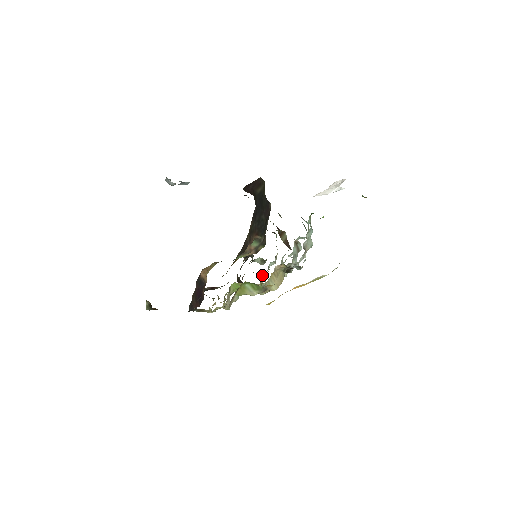
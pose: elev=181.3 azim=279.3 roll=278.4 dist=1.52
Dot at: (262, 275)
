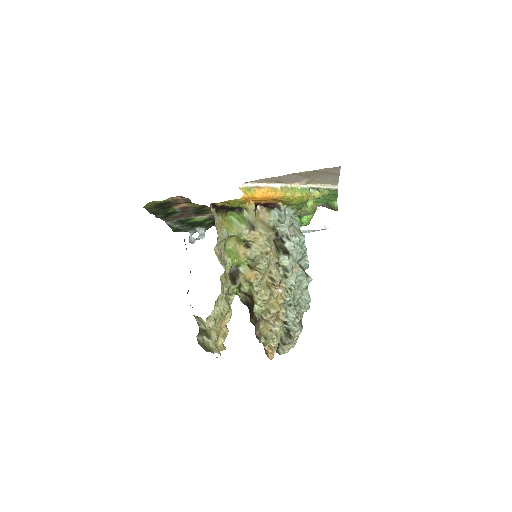
Dot at: occluded
